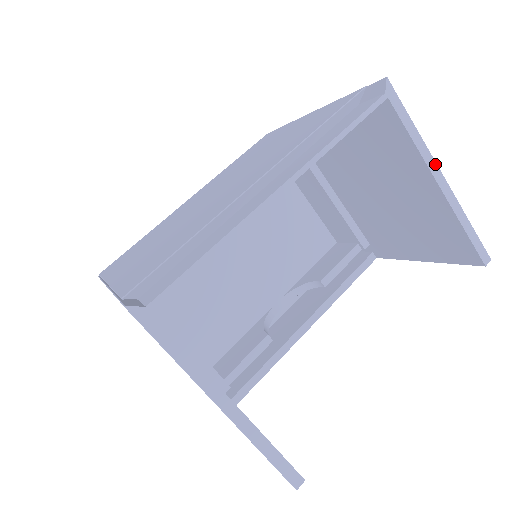
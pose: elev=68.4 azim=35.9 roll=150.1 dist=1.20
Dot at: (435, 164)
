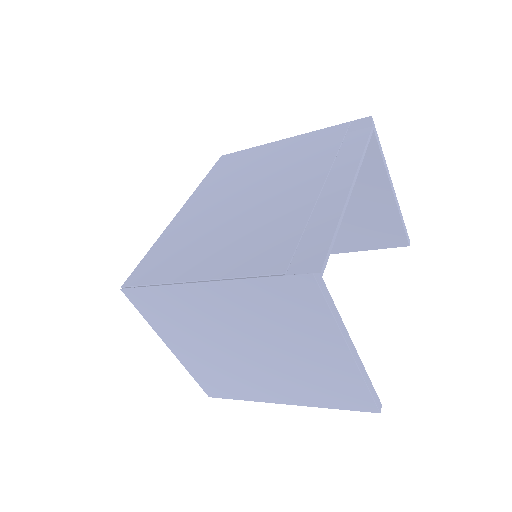
Dot at: (390, 177)
